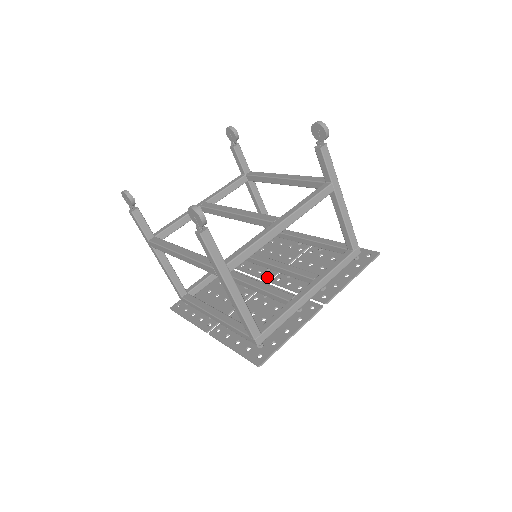
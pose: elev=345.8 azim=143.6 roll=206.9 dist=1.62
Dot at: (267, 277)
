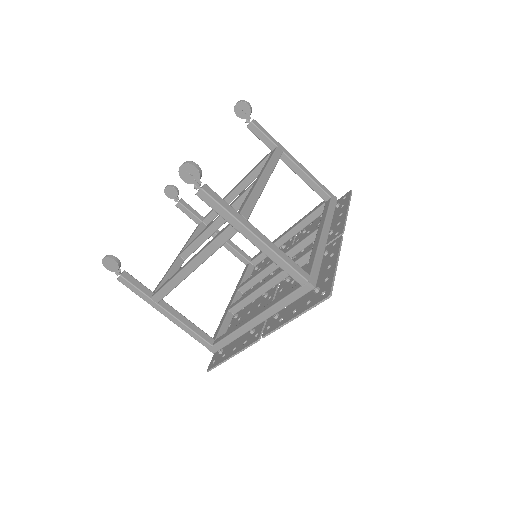
Dot at: occluded
